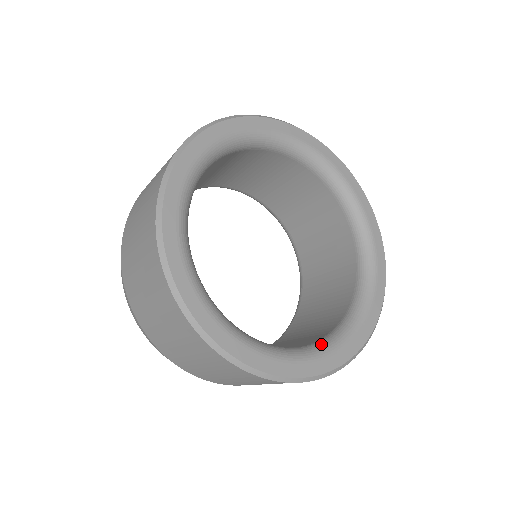
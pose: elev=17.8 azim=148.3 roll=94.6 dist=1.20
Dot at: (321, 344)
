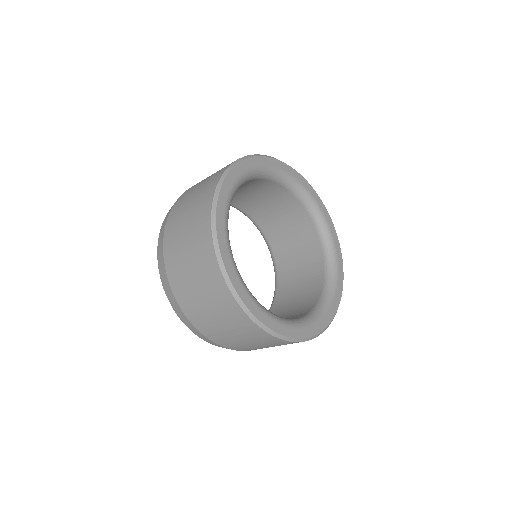
Dot at: occluded
